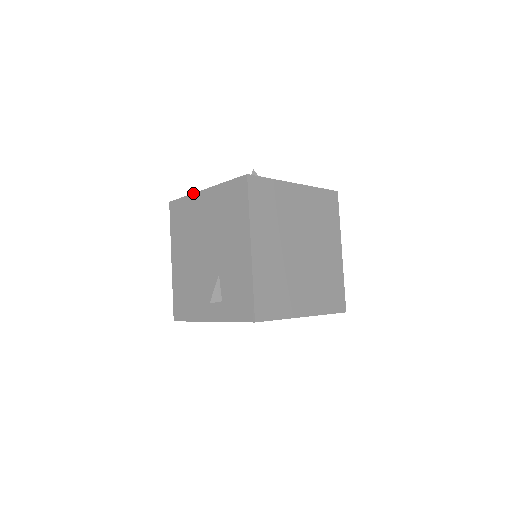
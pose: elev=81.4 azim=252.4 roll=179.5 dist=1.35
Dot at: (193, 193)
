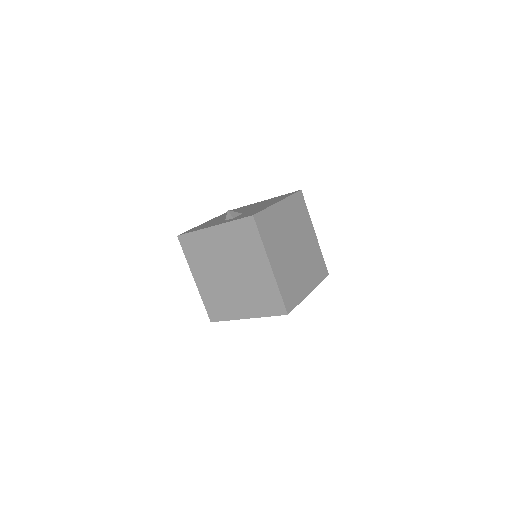
Dot at: (254, 203)
